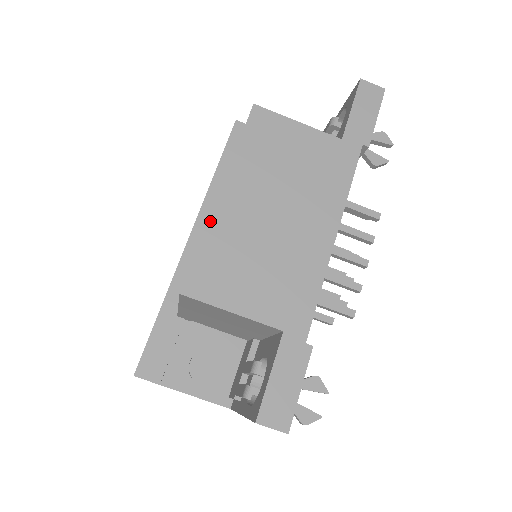
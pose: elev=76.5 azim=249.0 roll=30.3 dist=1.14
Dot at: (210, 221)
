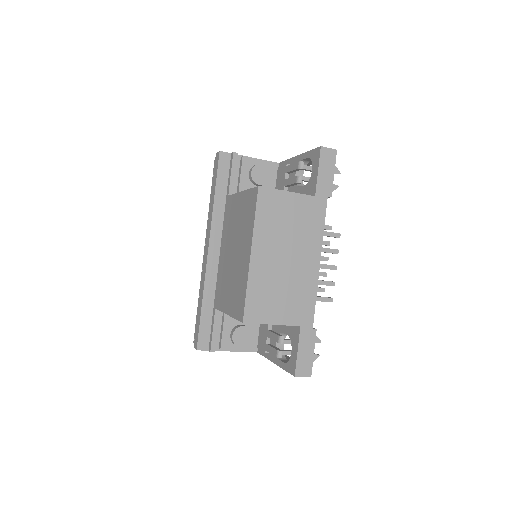
Dot at: (249, 275)
